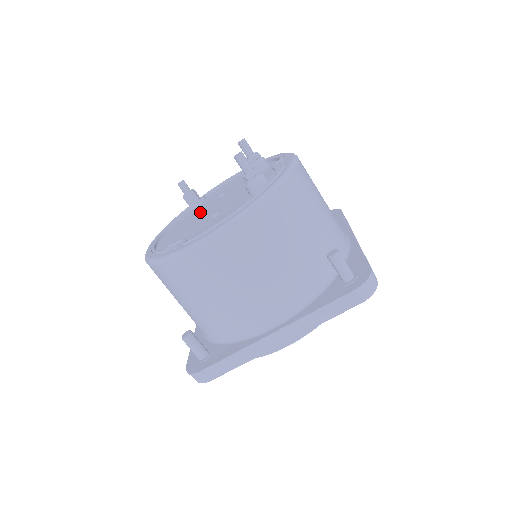
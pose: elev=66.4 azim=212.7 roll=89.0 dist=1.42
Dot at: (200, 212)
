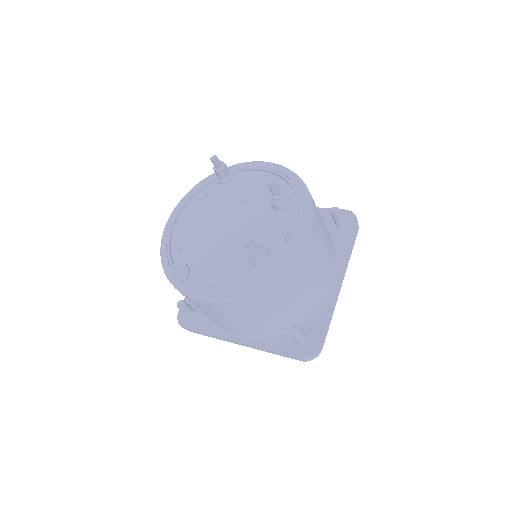
Dot at: (218, 212)
